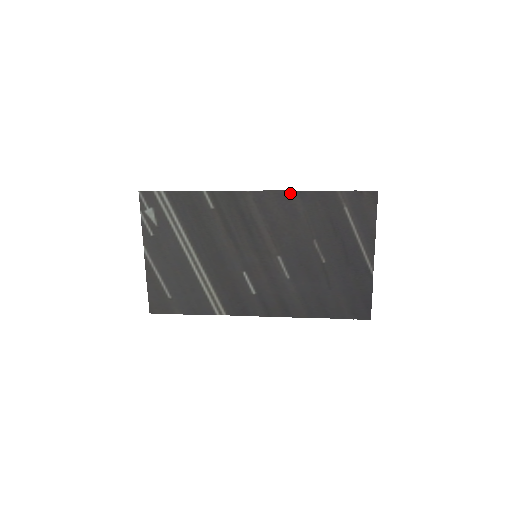
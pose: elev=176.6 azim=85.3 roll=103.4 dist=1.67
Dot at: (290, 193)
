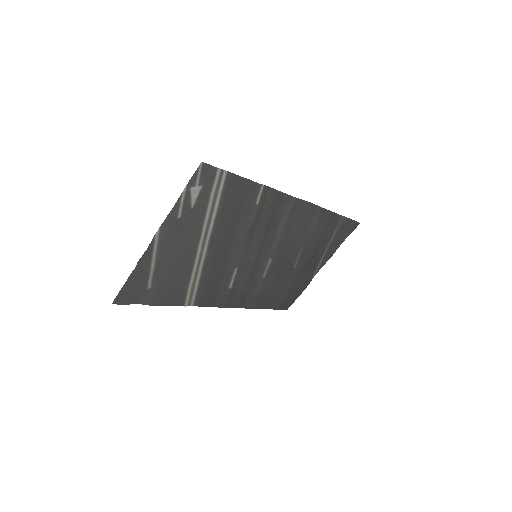
Dot at: (317, 208)
